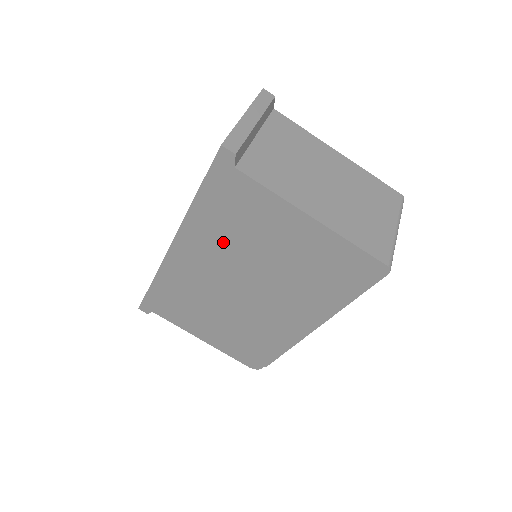
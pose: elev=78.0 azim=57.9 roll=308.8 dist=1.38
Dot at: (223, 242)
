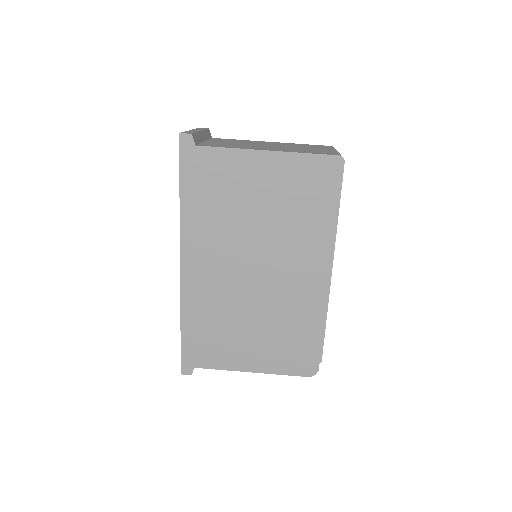
Dot at: (217, 226)
